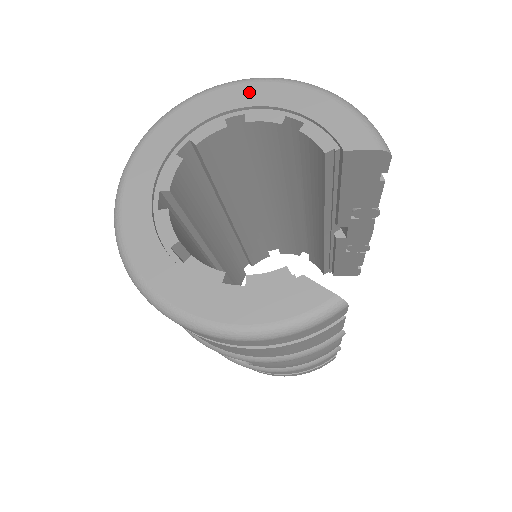
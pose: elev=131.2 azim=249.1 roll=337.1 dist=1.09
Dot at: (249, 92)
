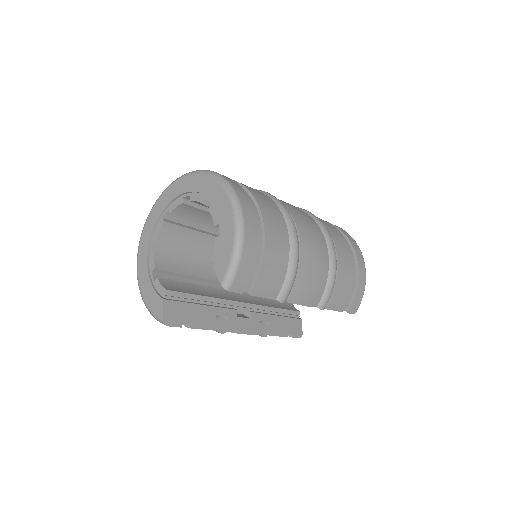
Dot at: (219, 195)
